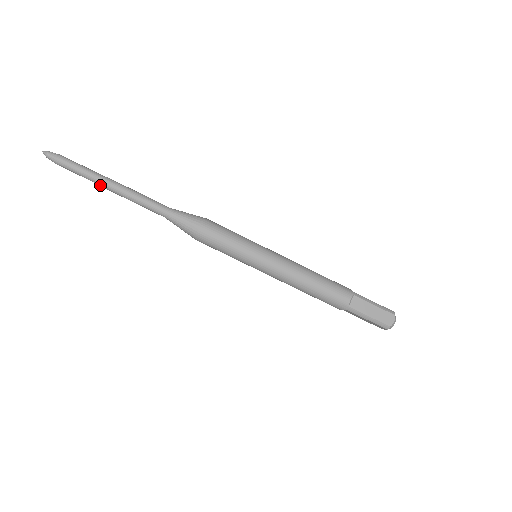
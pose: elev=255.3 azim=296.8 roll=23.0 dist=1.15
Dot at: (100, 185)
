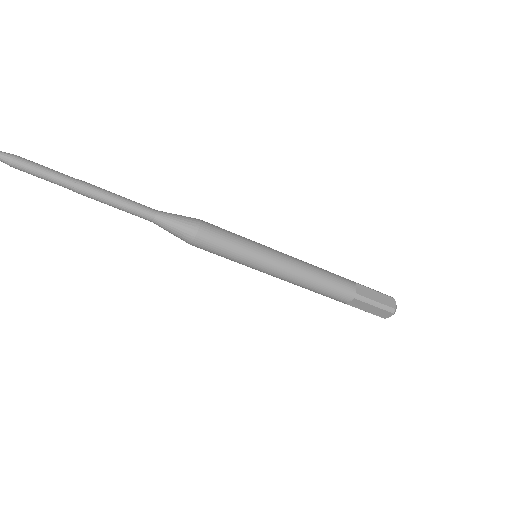
Dot at: (72, 188)
